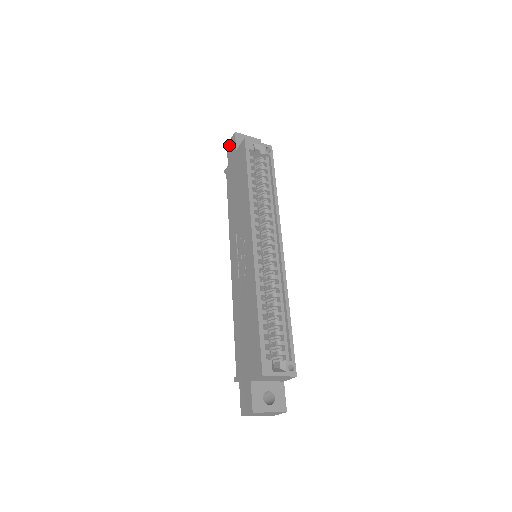
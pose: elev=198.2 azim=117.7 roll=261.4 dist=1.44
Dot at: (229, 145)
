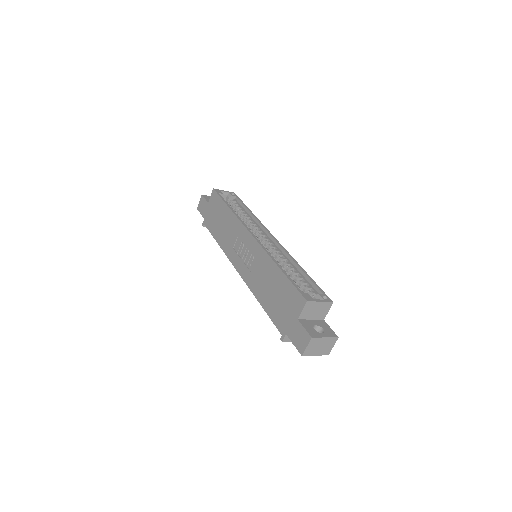
Dot at: (200, 207)
